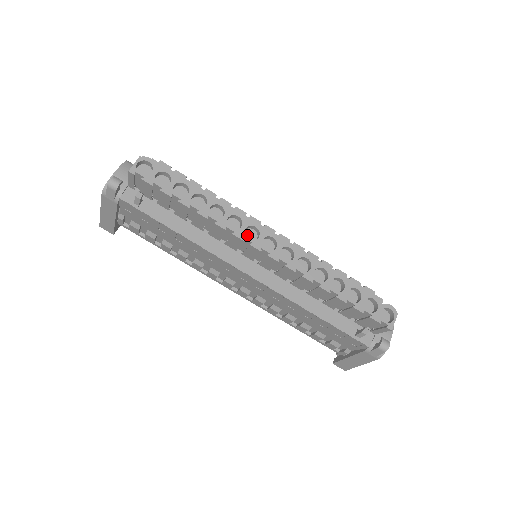
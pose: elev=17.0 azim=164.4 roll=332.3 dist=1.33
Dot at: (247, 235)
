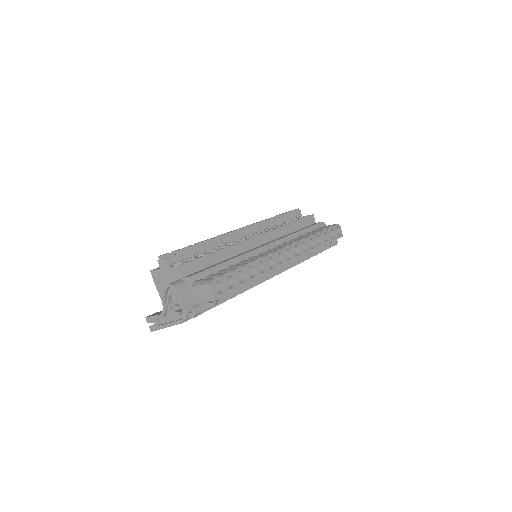
Dot at: occluded
